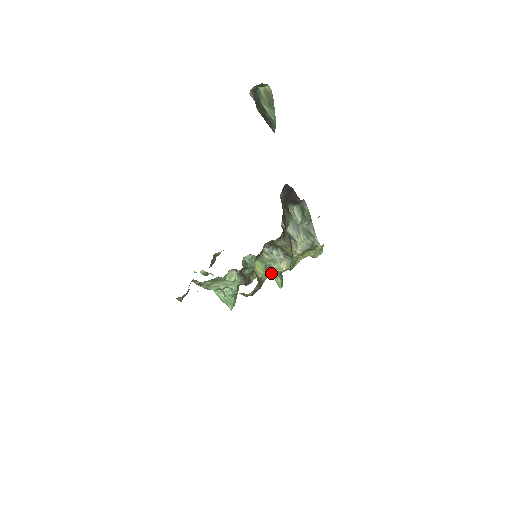
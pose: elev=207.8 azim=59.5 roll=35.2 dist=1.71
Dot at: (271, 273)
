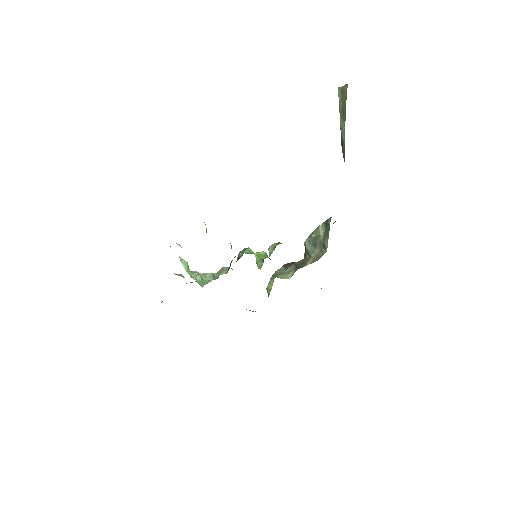
Dot at: occluded
